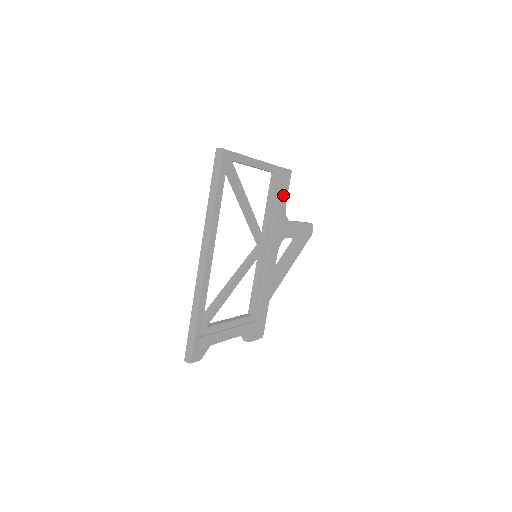
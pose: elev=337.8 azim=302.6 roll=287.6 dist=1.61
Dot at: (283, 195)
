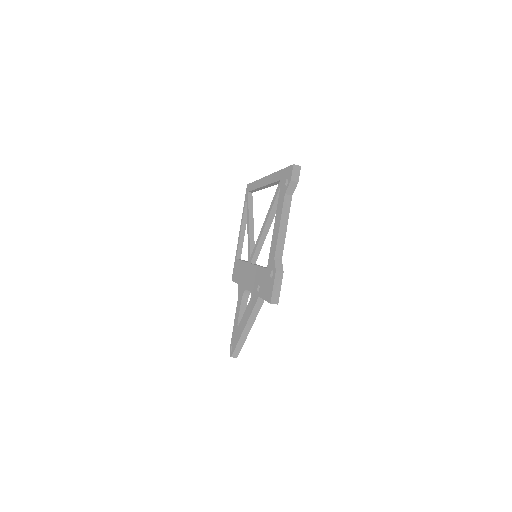
Dot at: occluded
